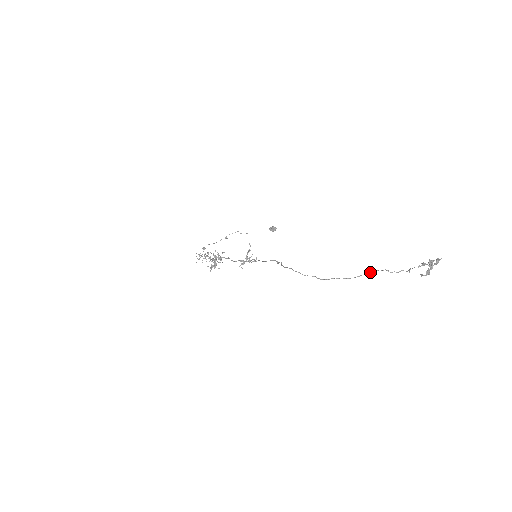
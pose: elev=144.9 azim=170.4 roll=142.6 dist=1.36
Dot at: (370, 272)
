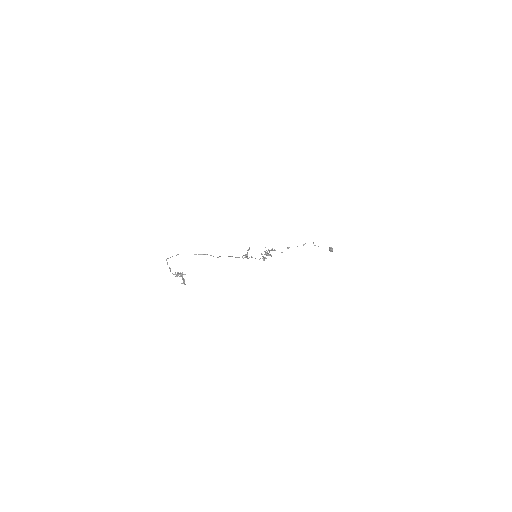
Dot at: occluded
